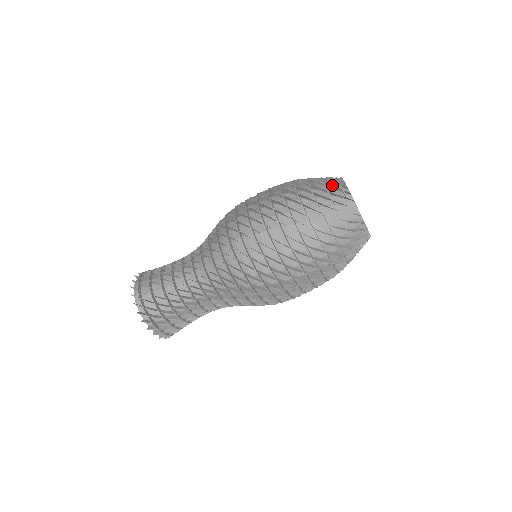
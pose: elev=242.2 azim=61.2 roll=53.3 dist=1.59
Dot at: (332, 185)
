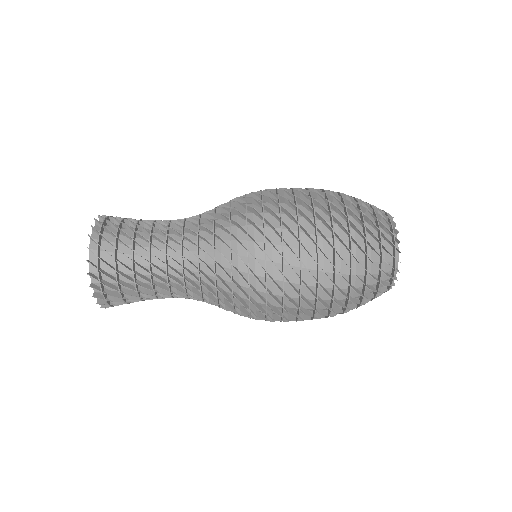
Dot at: occluded
